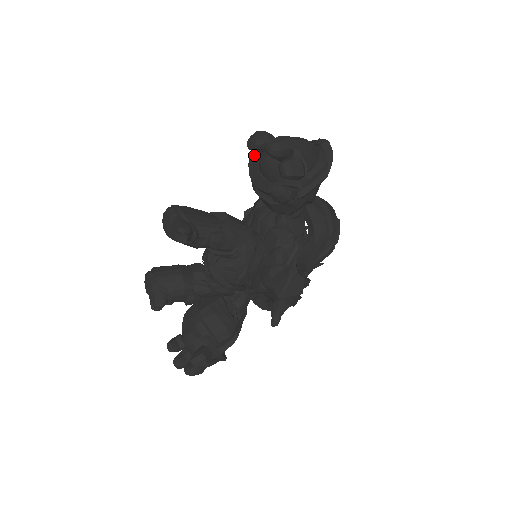
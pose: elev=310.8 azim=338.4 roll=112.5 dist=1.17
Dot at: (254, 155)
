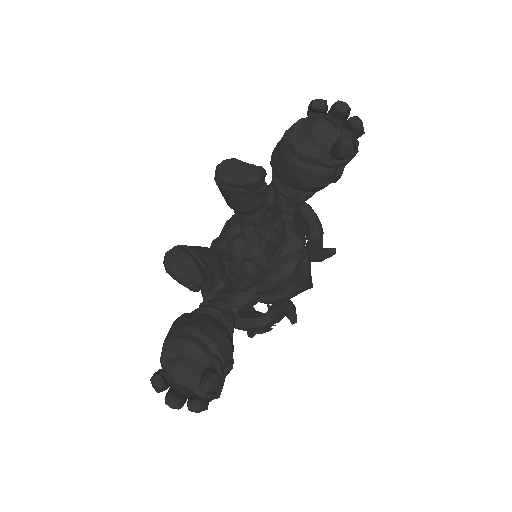
Dot at: (296, 128)
